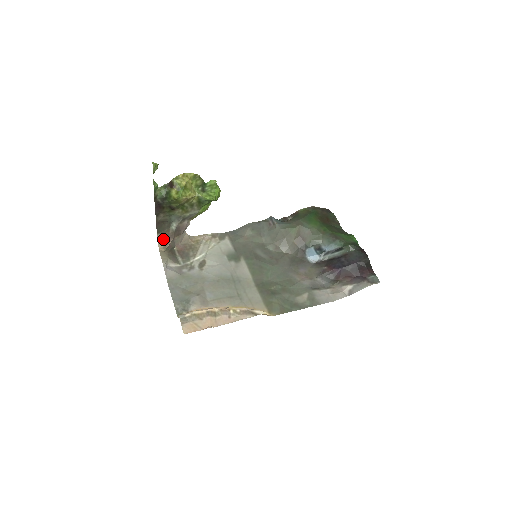
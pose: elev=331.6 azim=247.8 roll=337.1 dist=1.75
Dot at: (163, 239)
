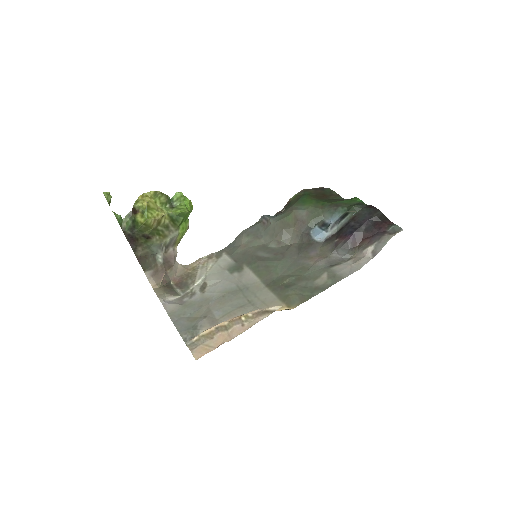
Dot at: (153, 276)
